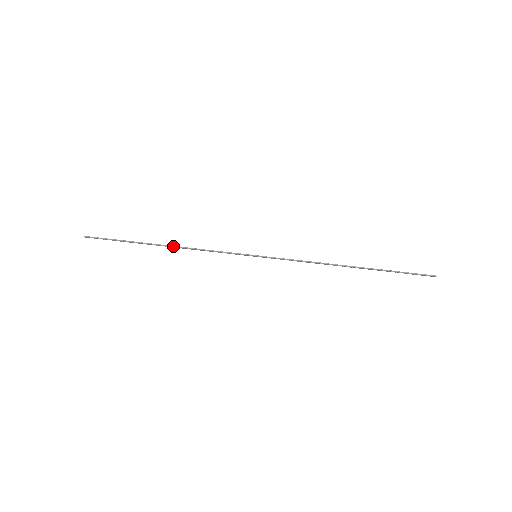
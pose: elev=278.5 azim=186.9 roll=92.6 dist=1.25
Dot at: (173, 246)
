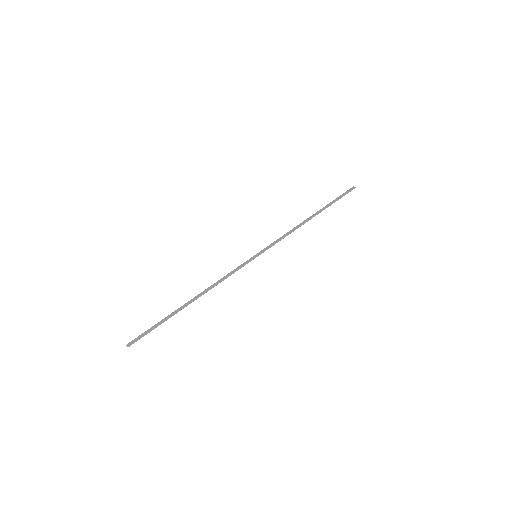
Dot at: (200, 296)
